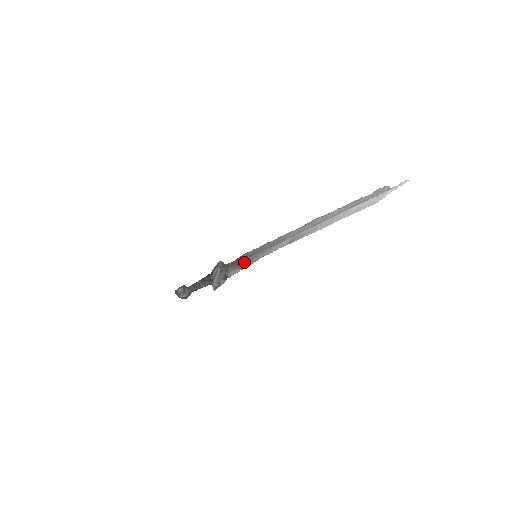
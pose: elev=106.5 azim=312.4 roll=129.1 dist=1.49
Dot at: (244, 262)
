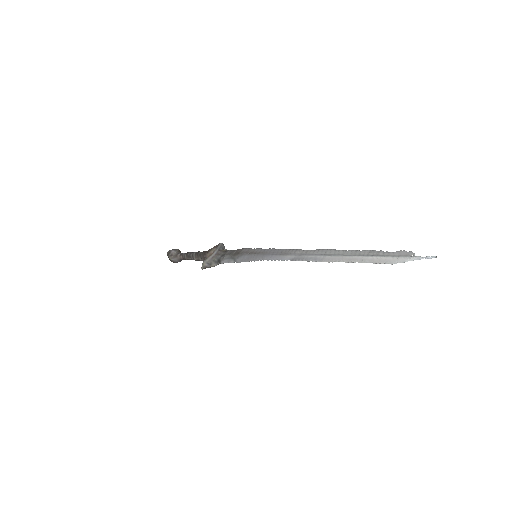
Dot at: (242, 256)
